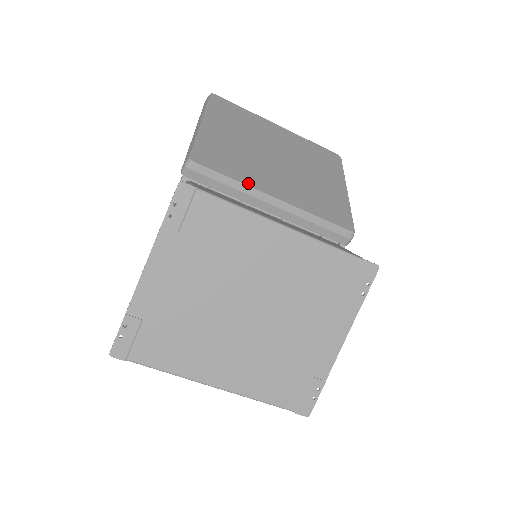
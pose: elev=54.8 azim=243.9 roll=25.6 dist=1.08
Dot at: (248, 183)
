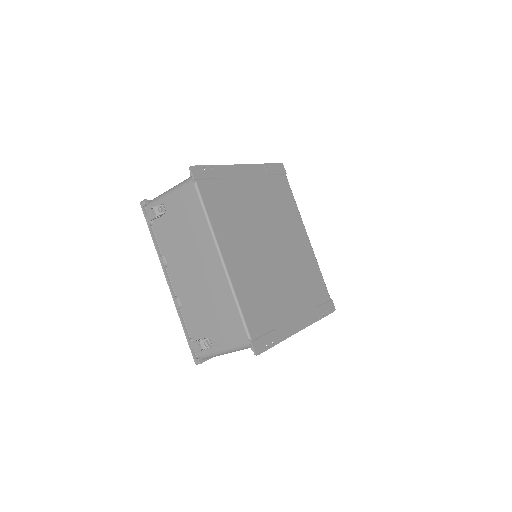
Dot at: occluded
